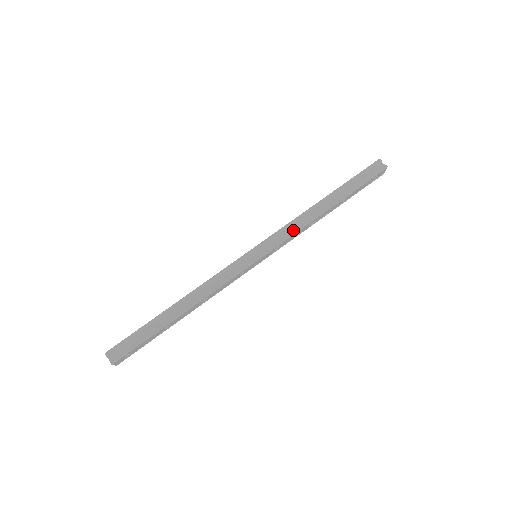
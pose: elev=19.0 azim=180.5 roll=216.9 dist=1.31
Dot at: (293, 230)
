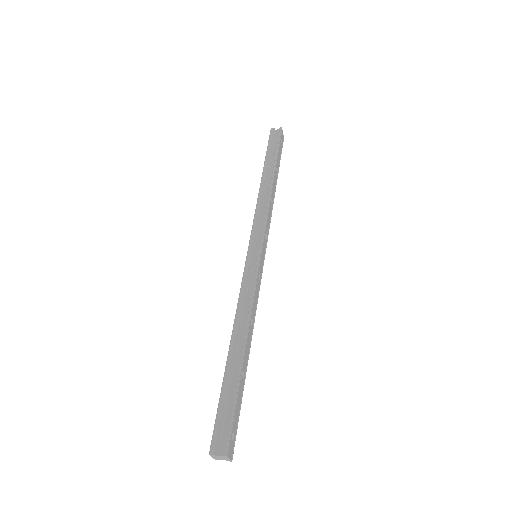
Dot at: (264, 213)
